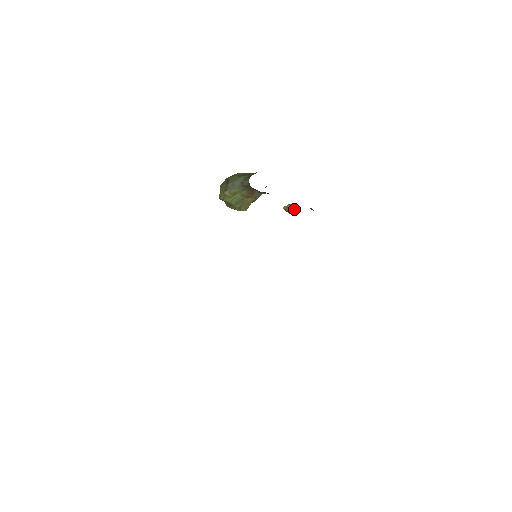
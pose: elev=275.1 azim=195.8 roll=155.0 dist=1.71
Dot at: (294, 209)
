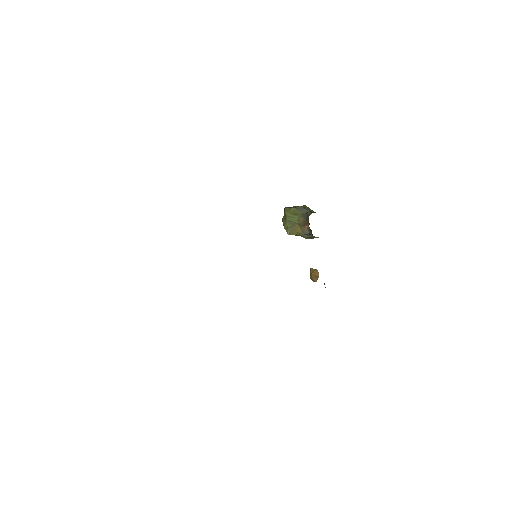
Dot at: (316, 276)
